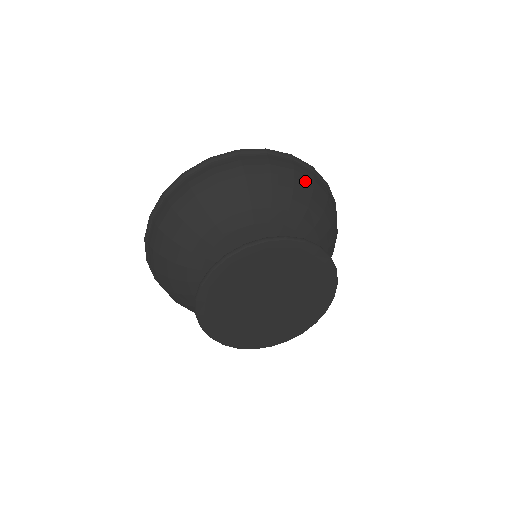
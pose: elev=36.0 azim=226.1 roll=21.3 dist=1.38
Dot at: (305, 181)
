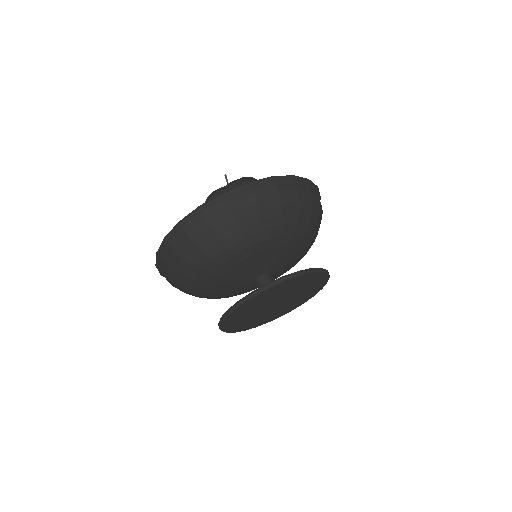
Dot at: (306, 202)
